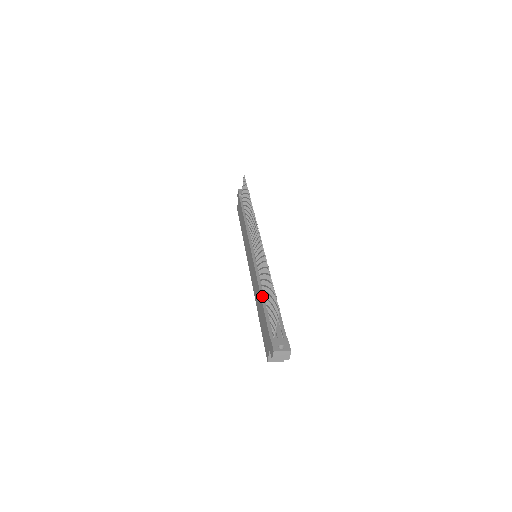
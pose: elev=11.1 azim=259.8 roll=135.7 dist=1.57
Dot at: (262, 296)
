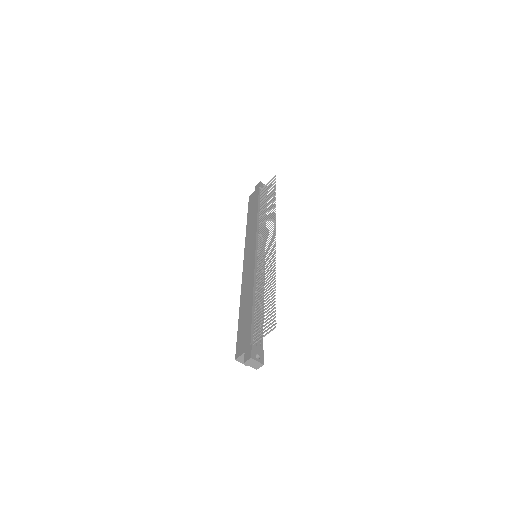
Dot at: (254, 300)
